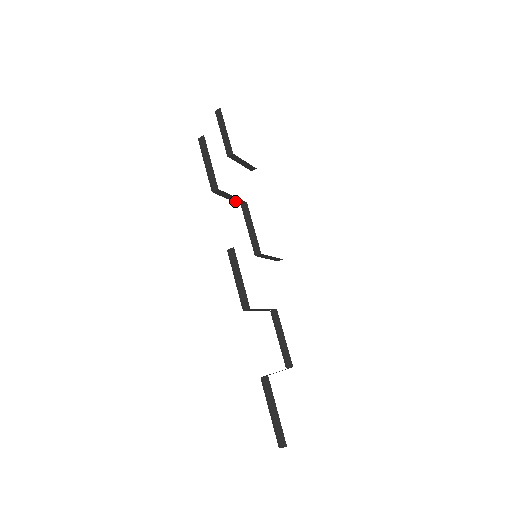
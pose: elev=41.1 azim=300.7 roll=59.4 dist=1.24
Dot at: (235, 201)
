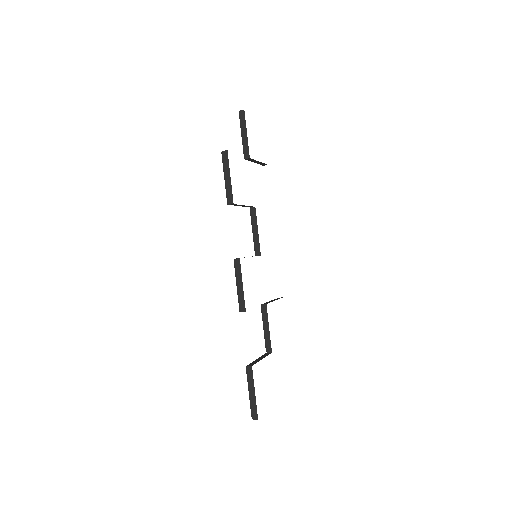
Dot at: (245, 206)
